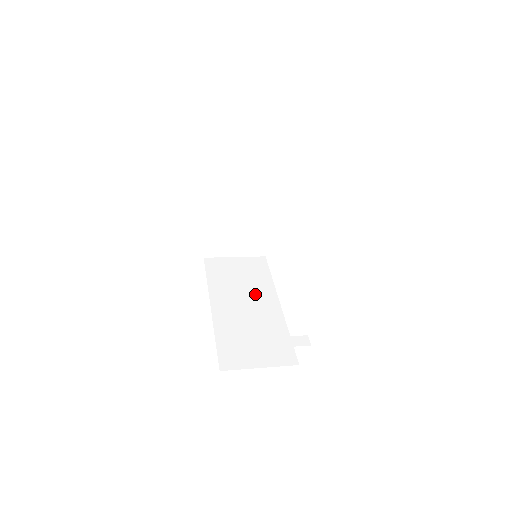
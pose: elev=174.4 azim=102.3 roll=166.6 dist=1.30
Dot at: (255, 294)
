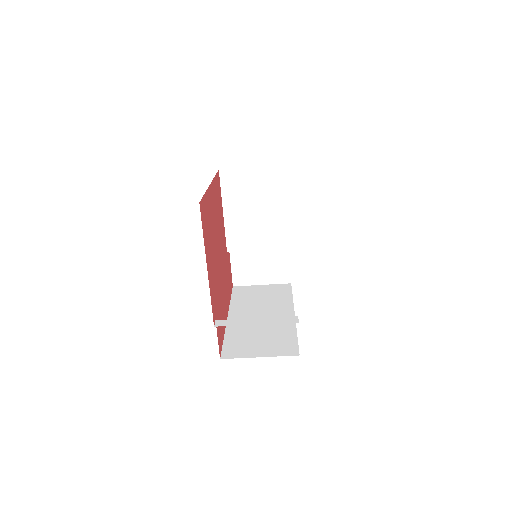
Dot at: (272, 308)
